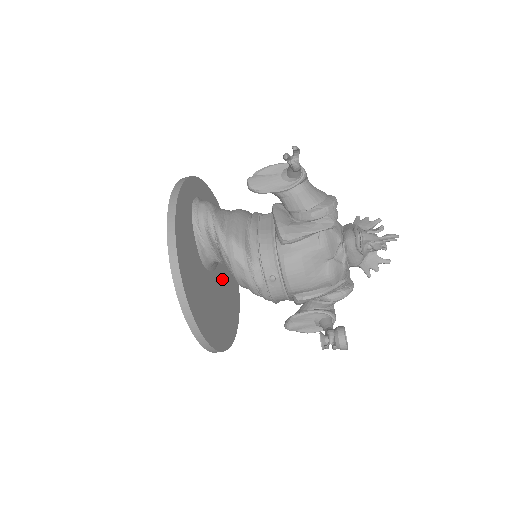
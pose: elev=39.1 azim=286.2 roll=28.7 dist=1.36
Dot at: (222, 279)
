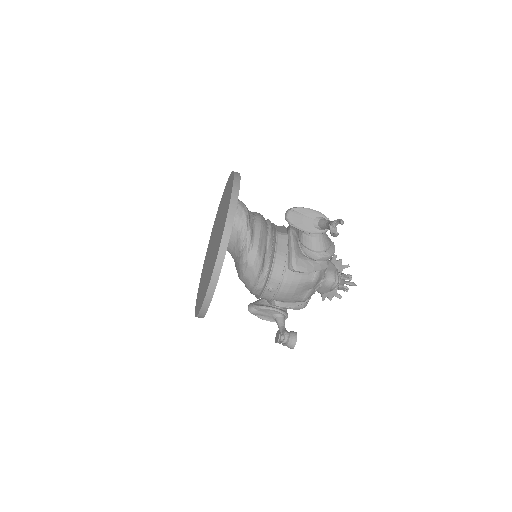
Dot at: occluded
